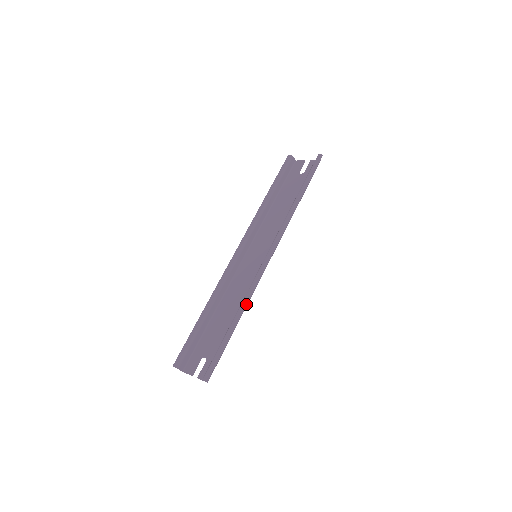
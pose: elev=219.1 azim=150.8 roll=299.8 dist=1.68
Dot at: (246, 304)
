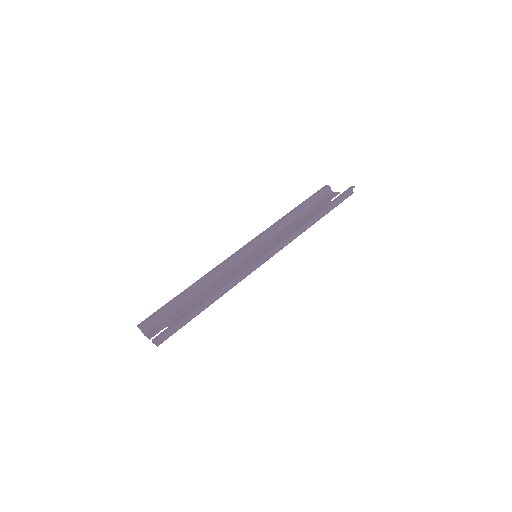
Dot at: (224, 288)
